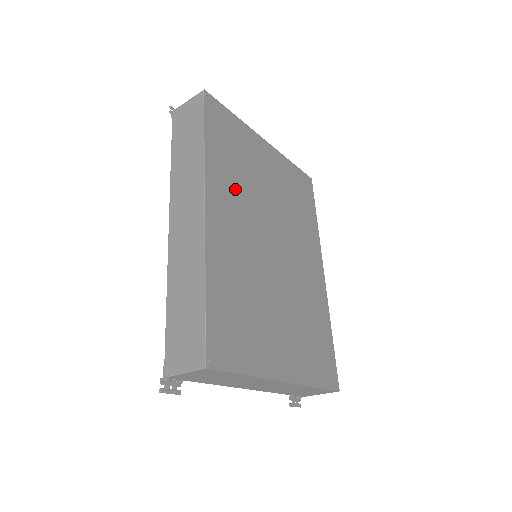
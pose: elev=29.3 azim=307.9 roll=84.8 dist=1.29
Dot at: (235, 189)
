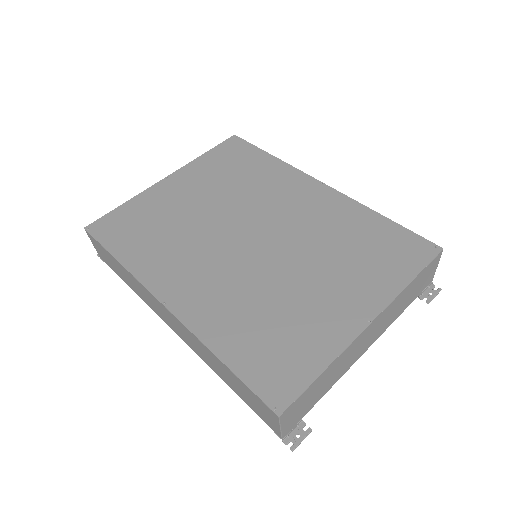
Dot at: (174, 253)
